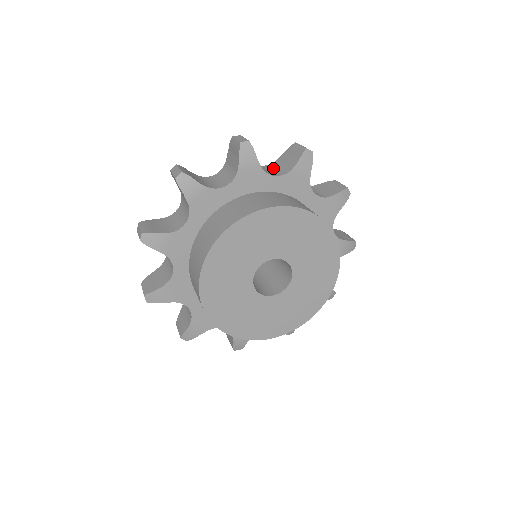
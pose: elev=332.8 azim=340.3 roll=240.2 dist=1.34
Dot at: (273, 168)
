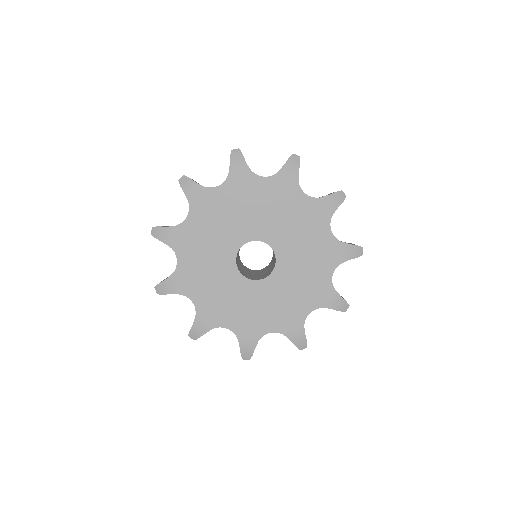
Dot at: occluded
